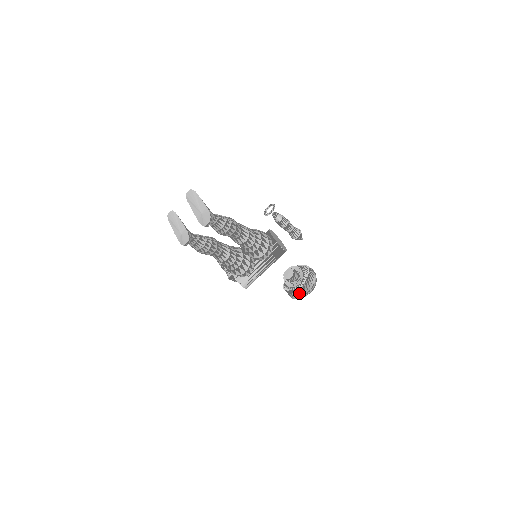
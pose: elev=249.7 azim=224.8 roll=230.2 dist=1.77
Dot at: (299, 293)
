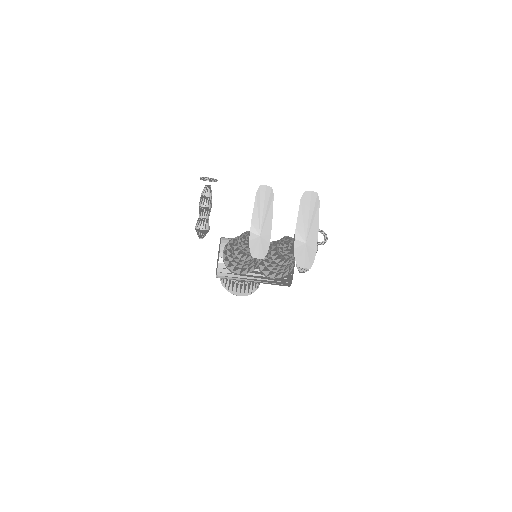
Dot at: (233, 286)
